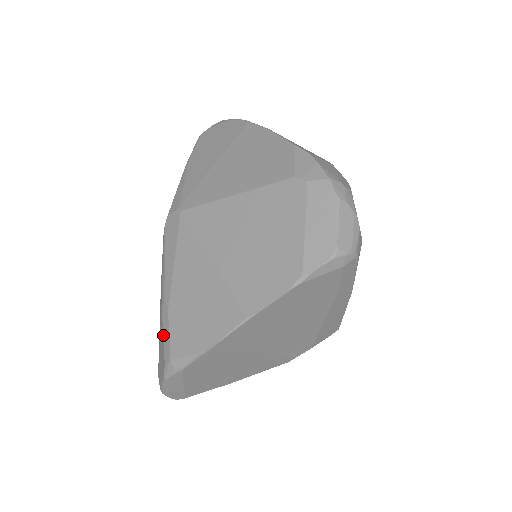
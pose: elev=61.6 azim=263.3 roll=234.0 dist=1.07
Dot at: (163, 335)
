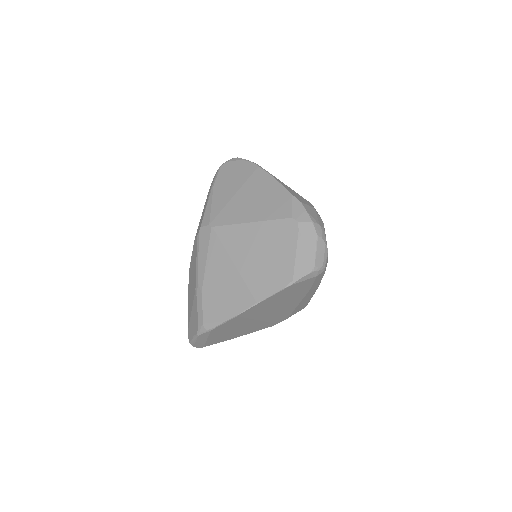
Dot at: (197, 308)
